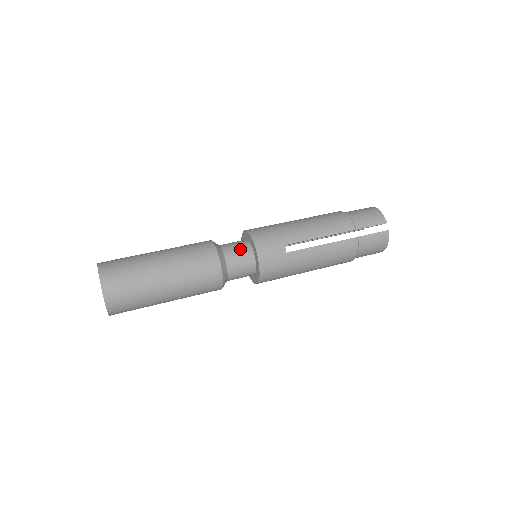
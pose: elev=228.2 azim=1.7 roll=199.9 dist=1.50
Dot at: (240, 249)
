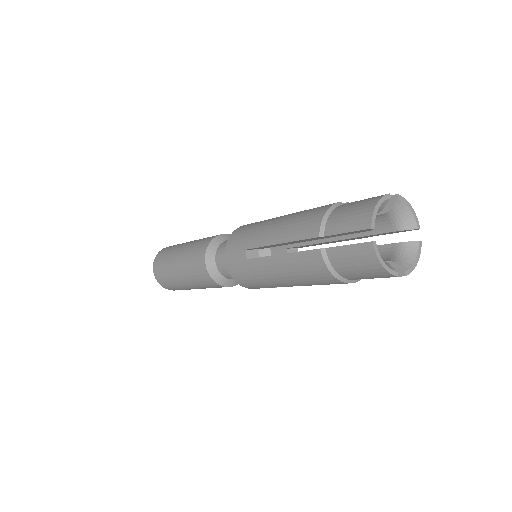
Dot at: occluded
